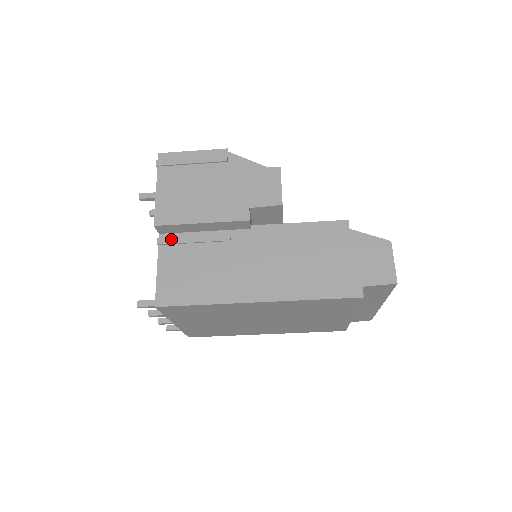
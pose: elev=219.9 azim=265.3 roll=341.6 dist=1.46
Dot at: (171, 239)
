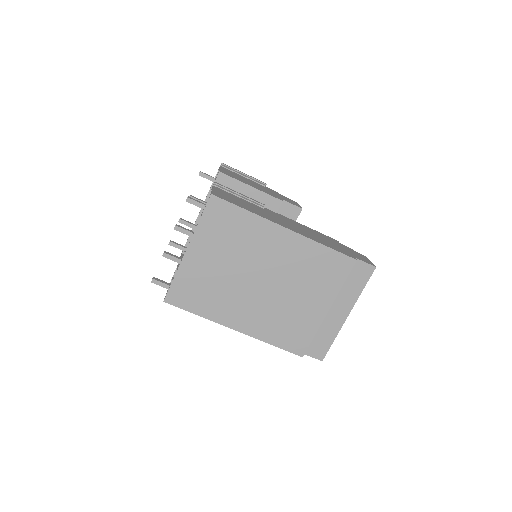
Dot at: occluded
